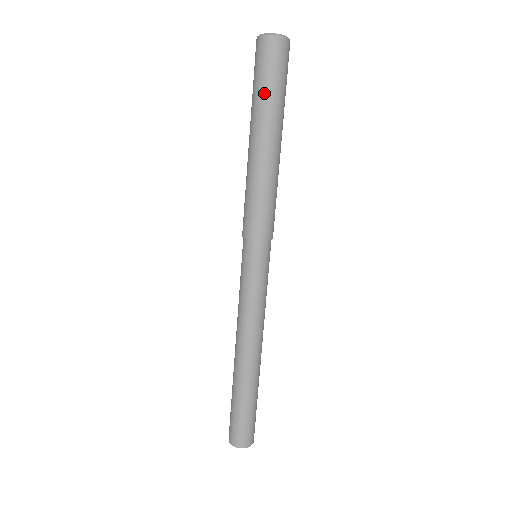
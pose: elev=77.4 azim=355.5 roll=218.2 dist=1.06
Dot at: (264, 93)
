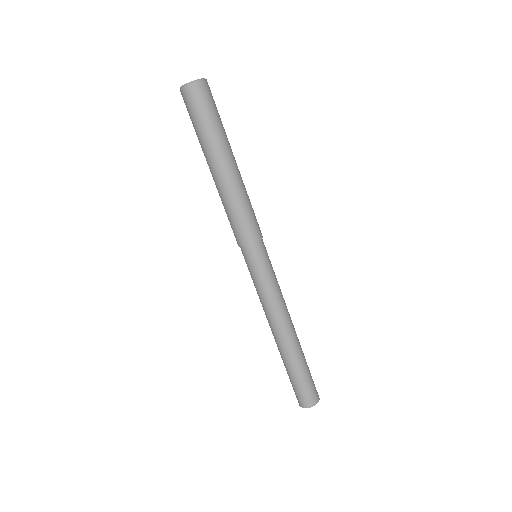
Dot at: (197, 134)
